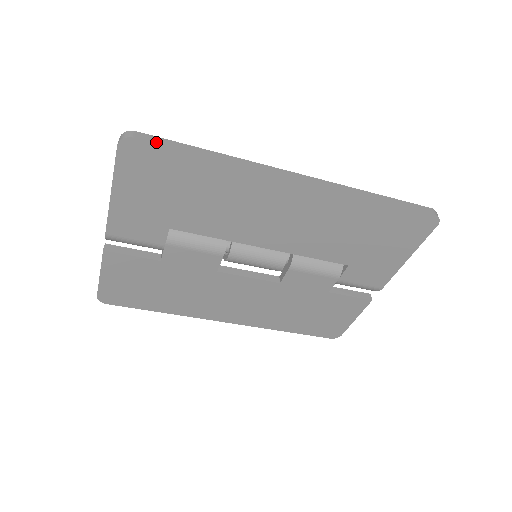
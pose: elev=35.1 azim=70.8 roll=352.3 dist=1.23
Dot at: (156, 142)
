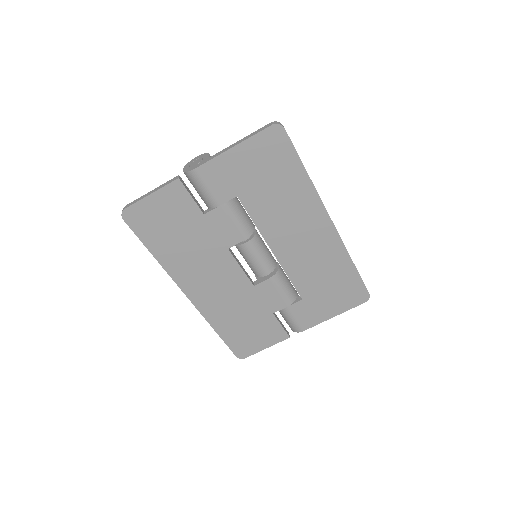
Dot at: (291, 141)
